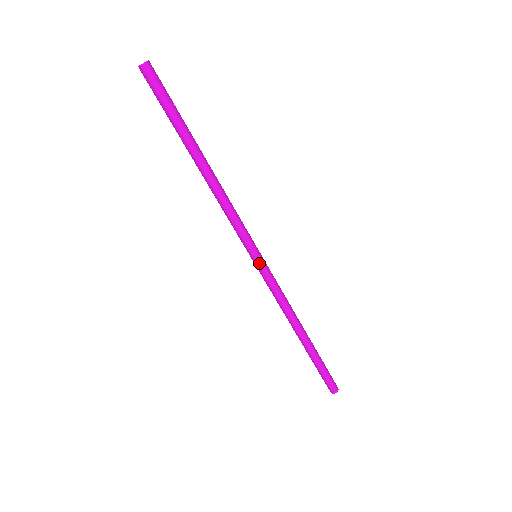
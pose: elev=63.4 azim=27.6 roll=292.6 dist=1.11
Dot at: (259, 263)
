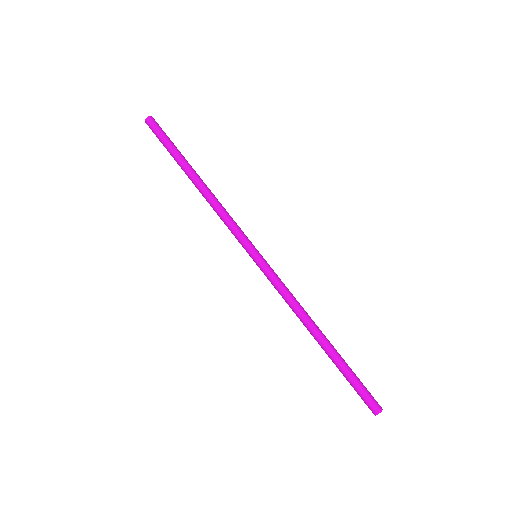
Dot at: (262, 258)
